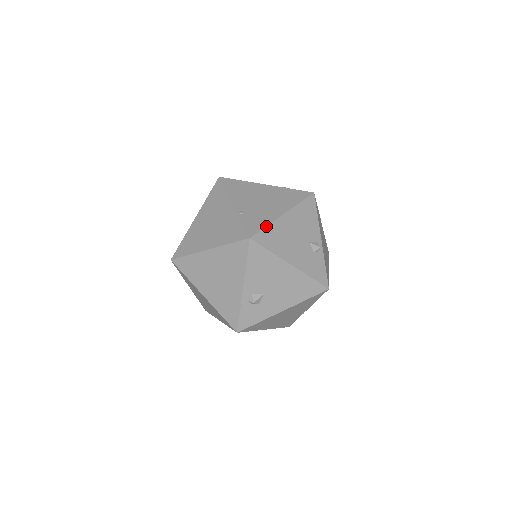
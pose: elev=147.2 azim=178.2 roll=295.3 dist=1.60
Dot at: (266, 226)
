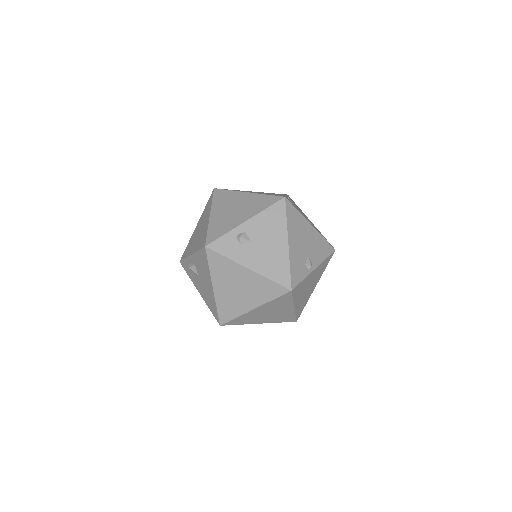
Dot at: occluded
